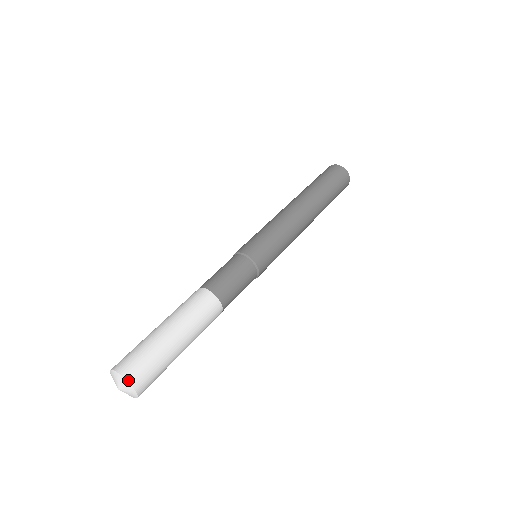
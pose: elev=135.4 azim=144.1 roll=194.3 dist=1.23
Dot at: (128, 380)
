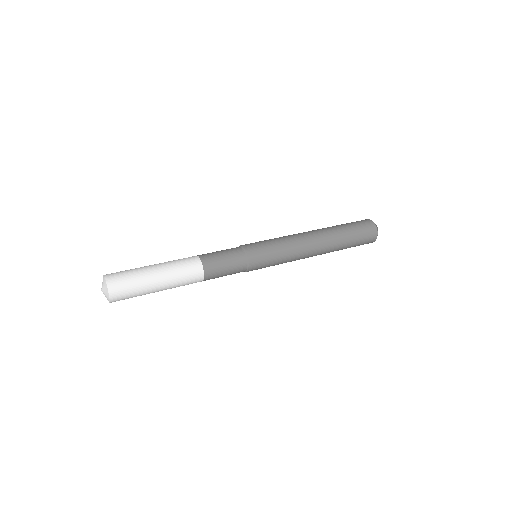
Dot at: (105, 276)
